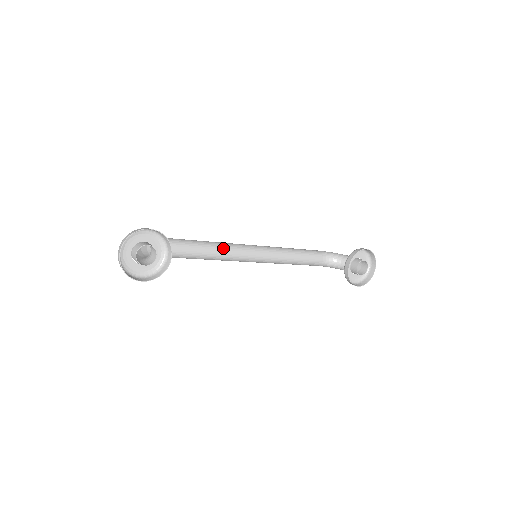
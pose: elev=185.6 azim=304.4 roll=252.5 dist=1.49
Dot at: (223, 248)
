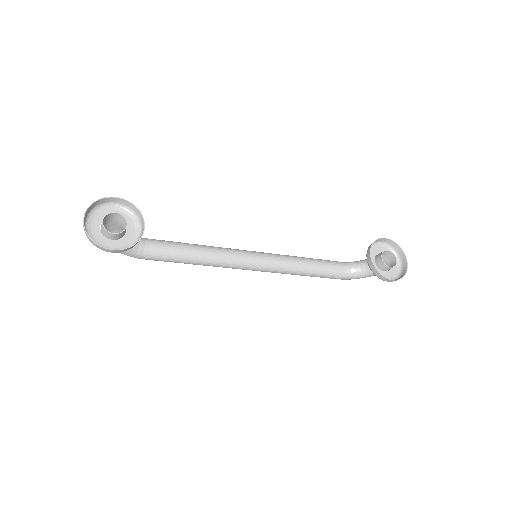
Dot at: (215, 248)
